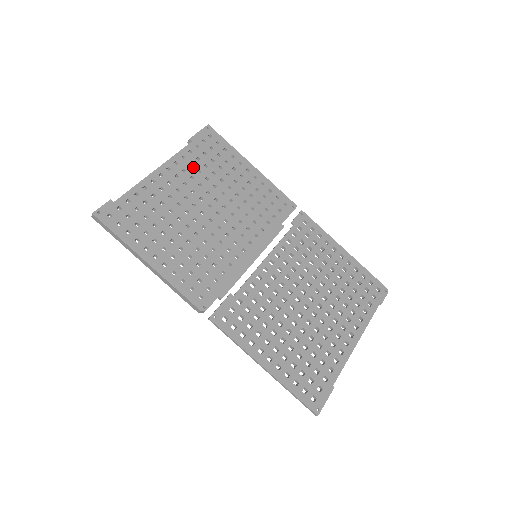
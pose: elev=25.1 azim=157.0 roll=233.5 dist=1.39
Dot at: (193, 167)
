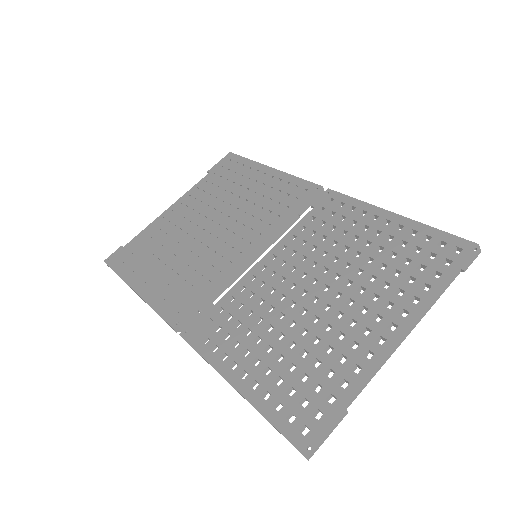
Dot at: (204, 193)
